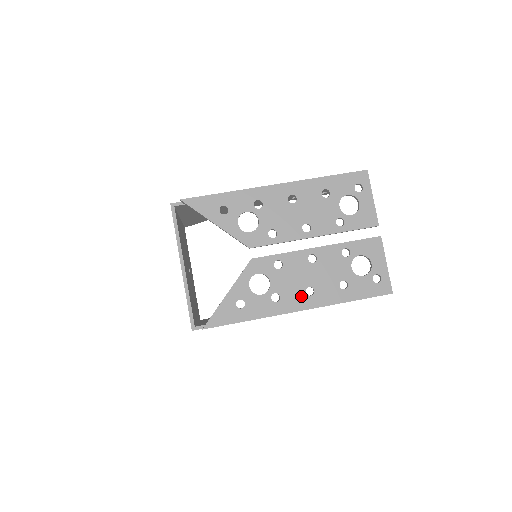
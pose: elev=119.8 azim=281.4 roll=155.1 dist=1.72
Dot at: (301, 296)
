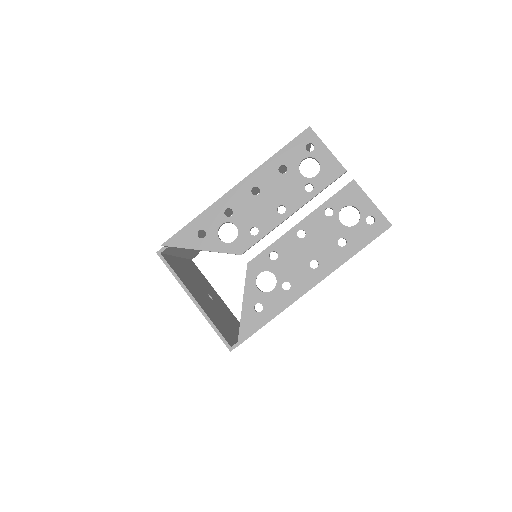
Dot at: (308, 273)
